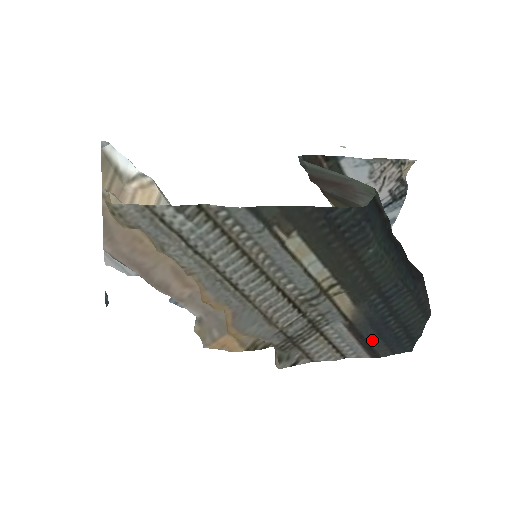
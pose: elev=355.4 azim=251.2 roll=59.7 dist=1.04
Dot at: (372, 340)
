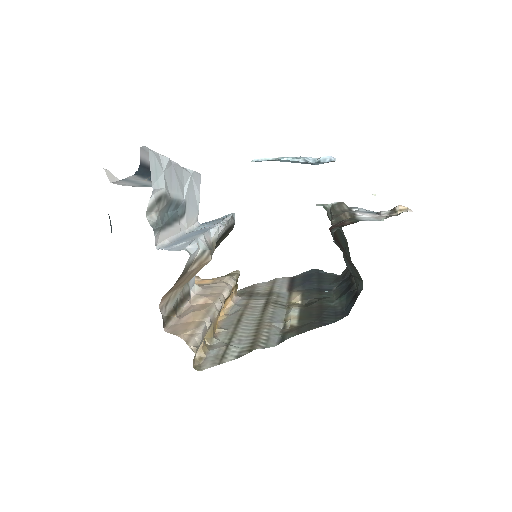
Dot at: (297, 281)
